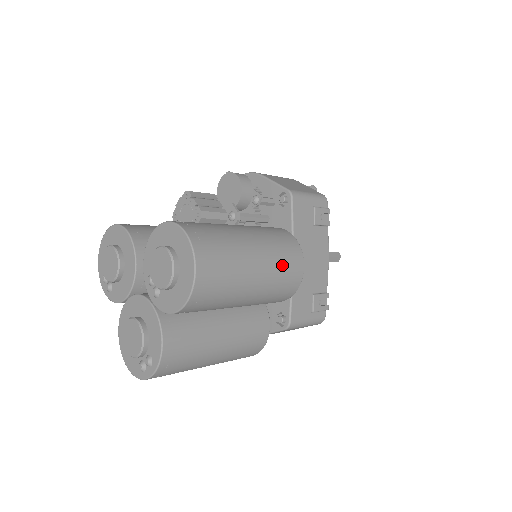
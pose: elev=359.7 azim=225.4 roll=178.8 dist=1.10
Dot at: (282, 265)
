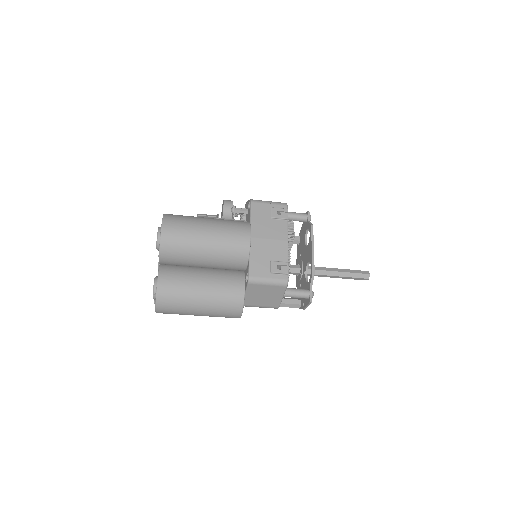
Dot at: (229, 233)
